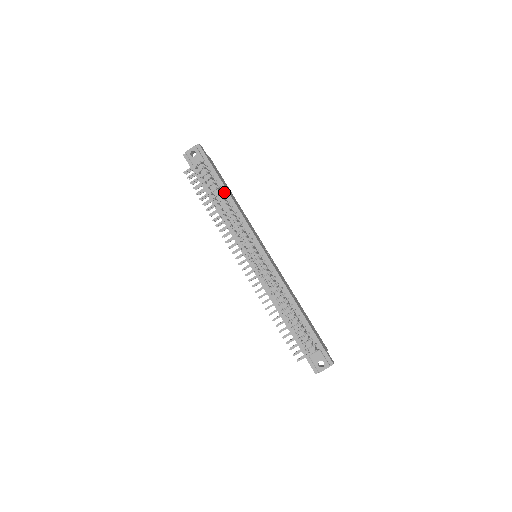
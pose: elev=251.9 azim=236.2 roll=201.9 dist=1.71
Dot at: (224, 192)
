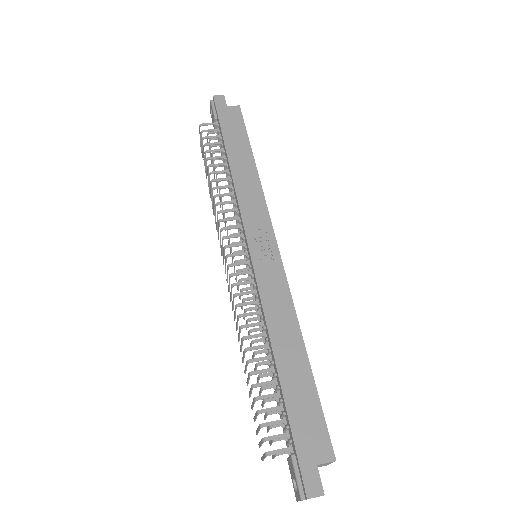
Dot at: (227, 159)
